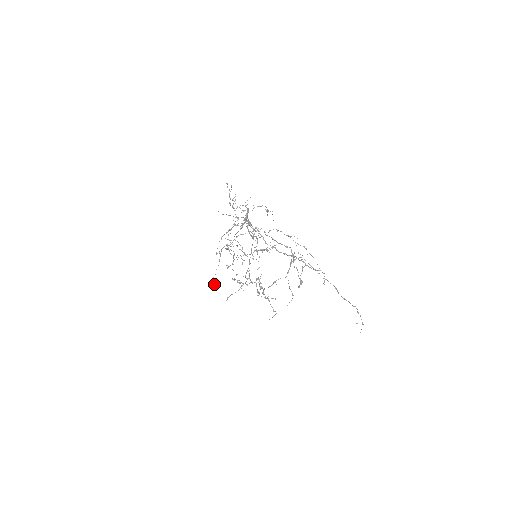
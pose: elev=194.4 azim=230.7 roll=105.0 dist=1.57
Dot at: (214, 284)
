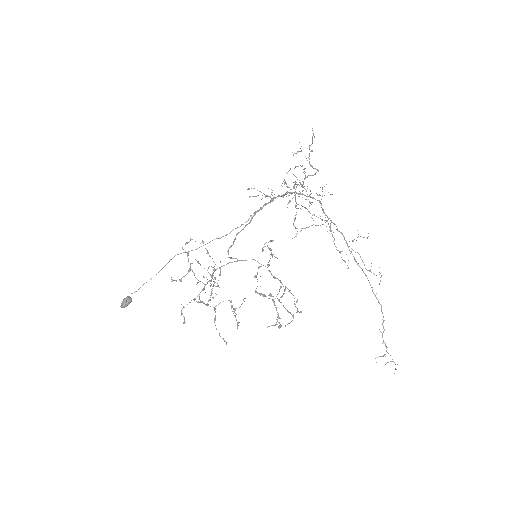
Dot at: (131, 300)
